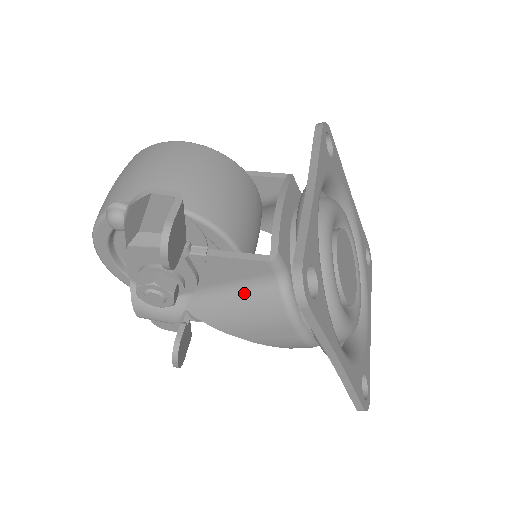
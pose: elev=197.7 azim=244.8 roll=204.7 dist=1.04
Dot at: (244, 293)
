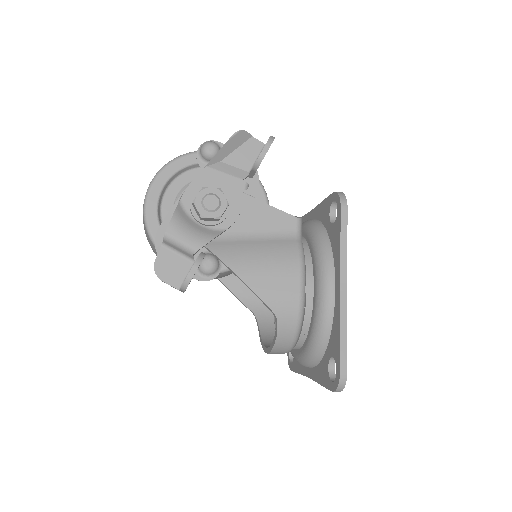
Dot at: (267, 241)
